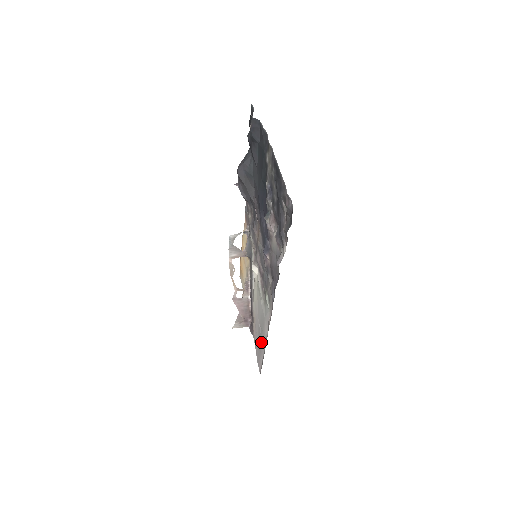
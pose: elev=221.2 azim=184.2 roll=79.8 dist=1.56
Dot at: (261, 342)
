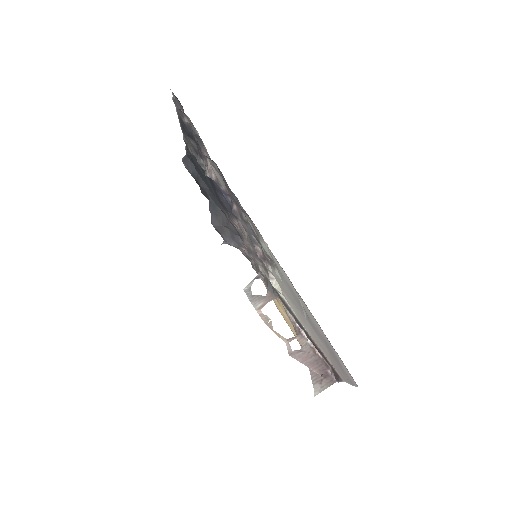
Dot at: (315, 327)
